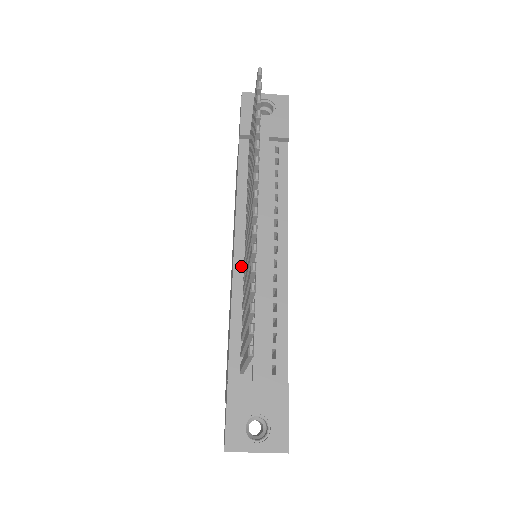
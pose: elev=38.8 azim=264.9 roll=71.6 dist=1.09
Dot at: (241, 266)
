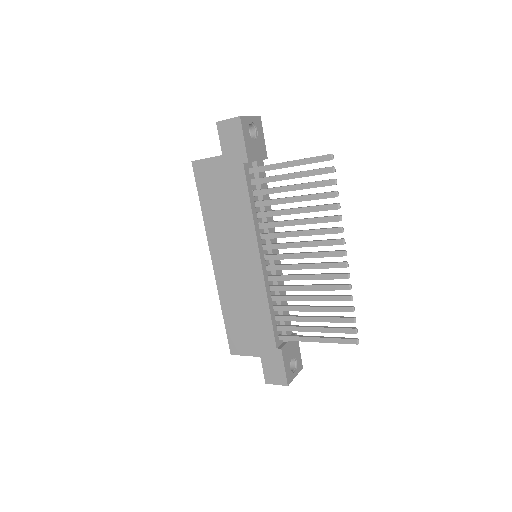
Dot at: (266, 272)
